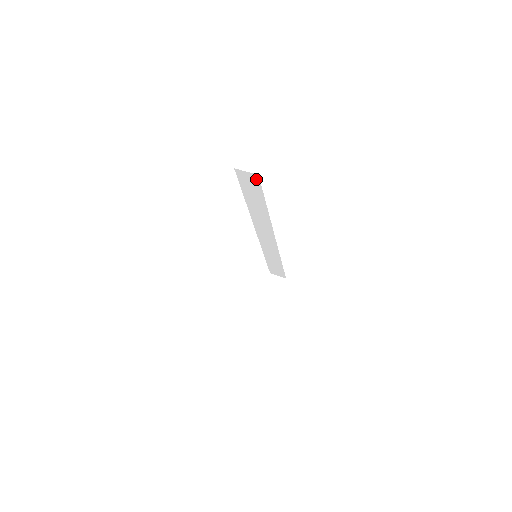
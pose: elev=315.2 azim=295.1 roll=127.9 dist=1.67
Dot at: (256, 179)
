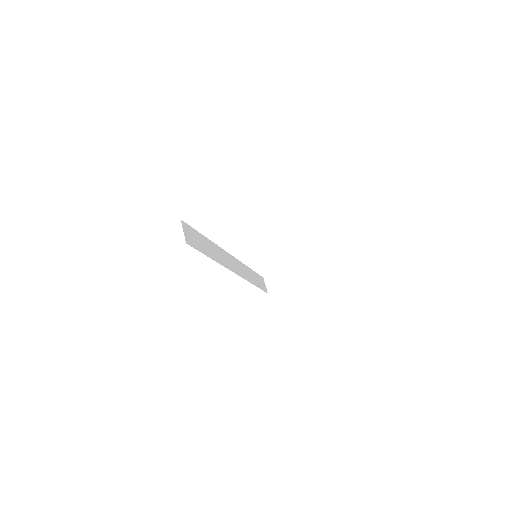
Dot at: occluded
